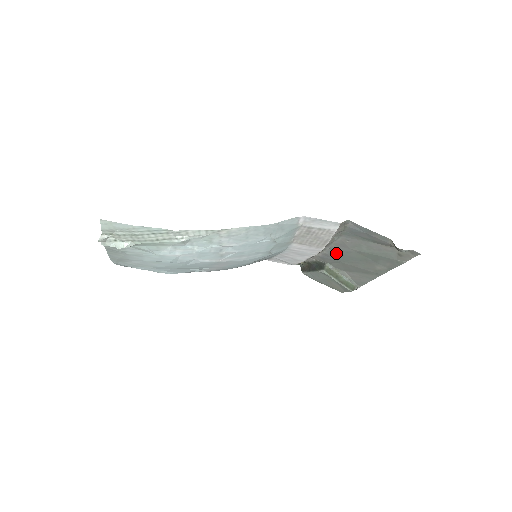
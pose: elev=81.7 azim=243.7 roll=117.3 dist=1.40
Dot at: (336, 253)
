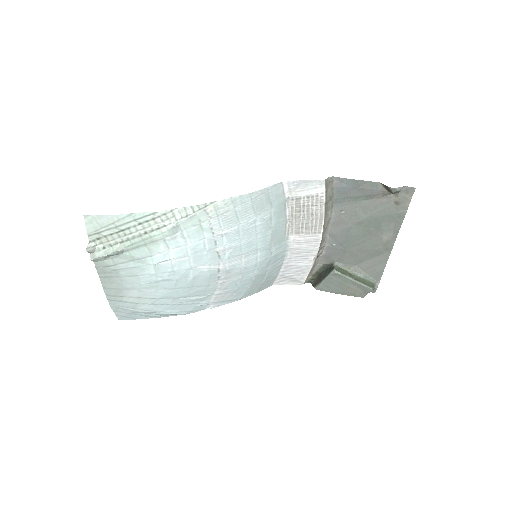
Dot at: (338, 239)
